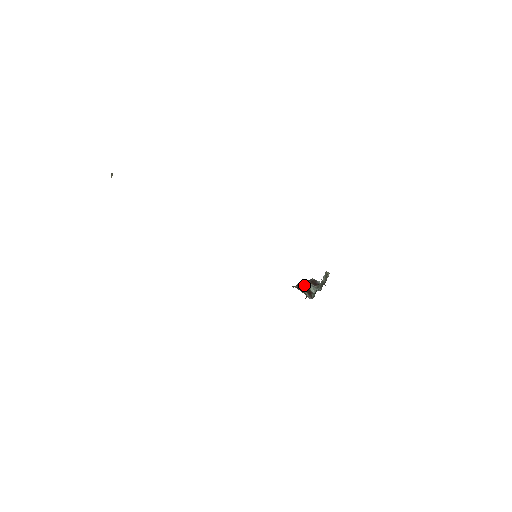
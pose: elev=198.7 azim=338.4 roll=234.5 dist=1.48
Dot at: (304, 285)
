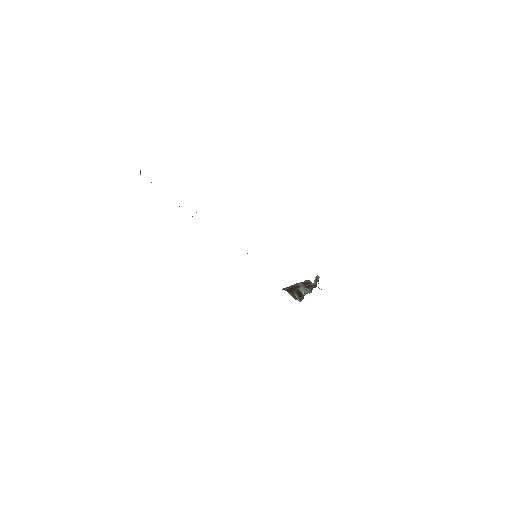
Dot at: (295, 287)
